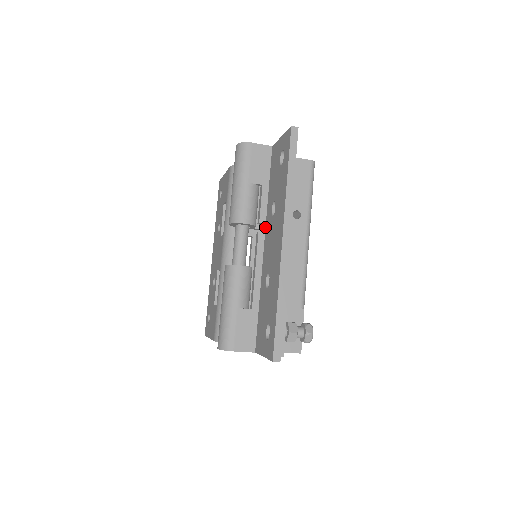
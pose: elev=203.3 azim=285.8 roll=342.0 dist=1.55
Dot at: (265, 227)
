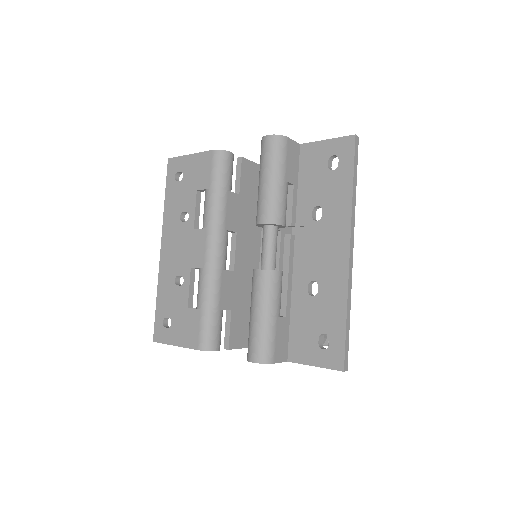
Dot at: (280, 228)
